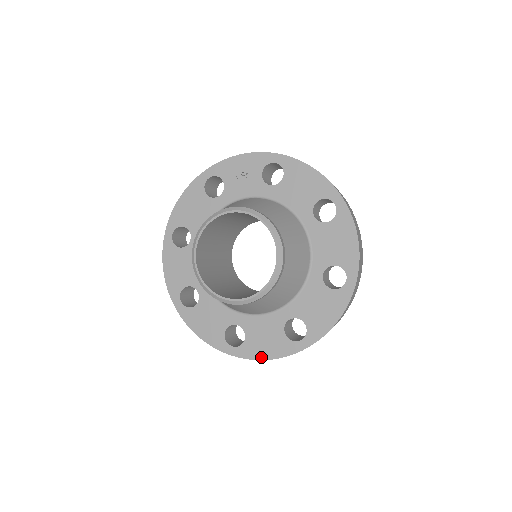
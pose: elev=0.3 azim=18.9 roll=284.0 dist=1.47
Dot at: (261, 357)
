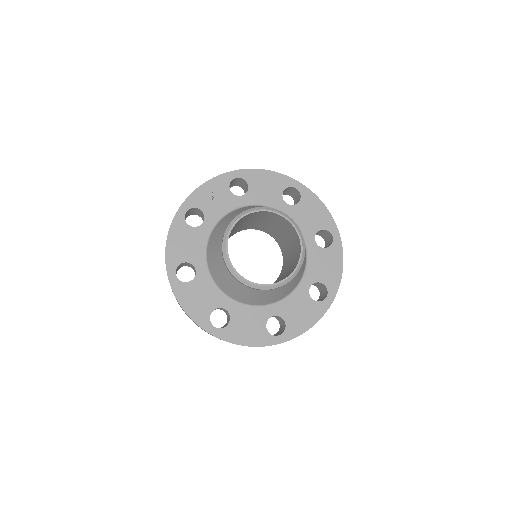
Dot at: (305, 329)
